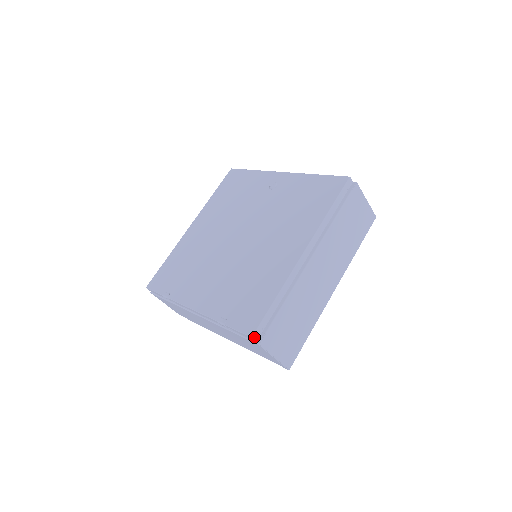
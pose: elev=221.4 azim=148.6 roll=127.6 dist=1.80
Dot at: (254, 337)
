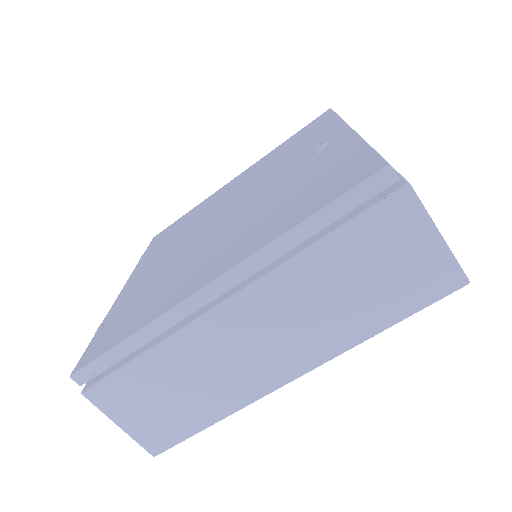
Dot at: (75, 378)
